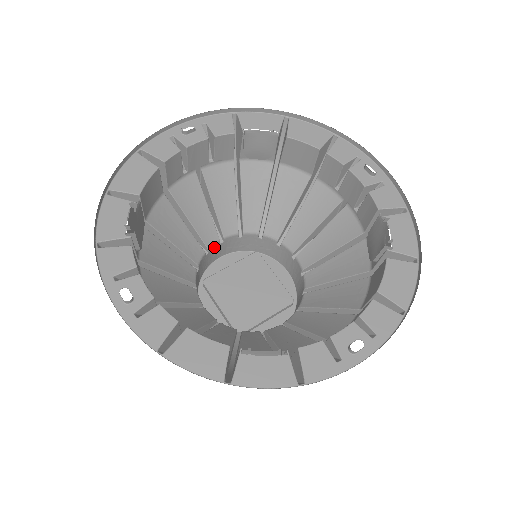
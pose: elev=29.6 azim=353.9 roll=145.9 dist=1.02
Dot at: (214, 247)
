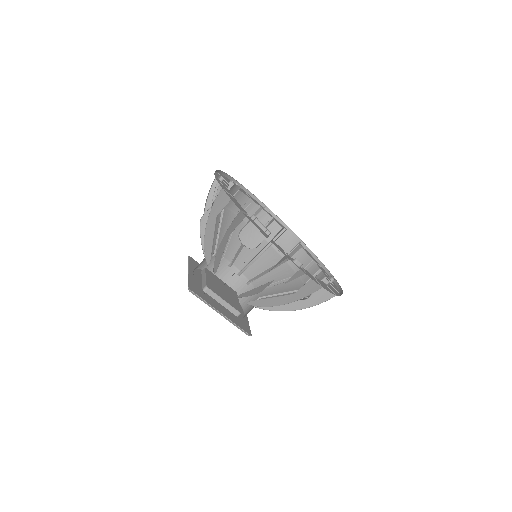
Dot at: (225, 263)
